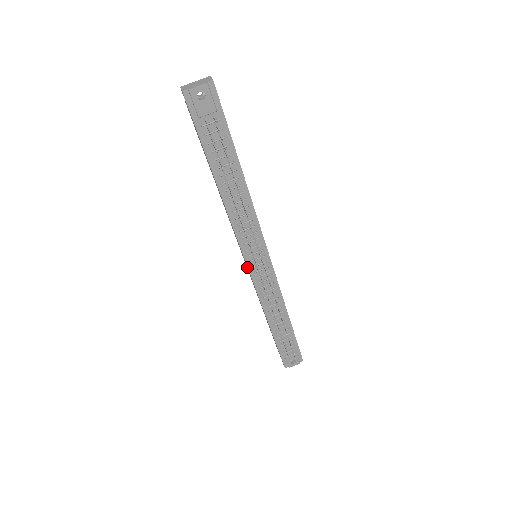
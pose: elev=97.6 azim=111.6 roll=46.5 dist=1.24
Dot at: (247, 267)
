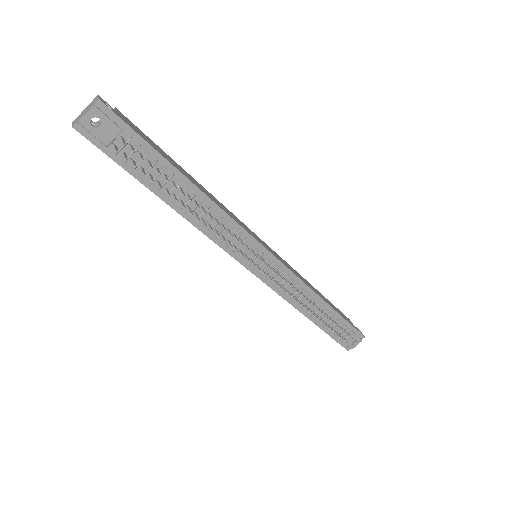
Dot at: (251, 272)
